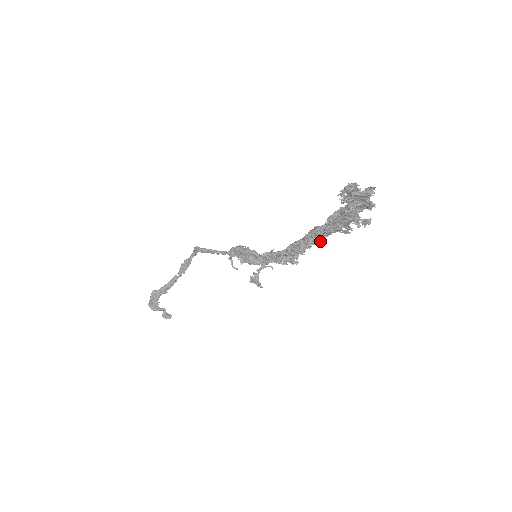
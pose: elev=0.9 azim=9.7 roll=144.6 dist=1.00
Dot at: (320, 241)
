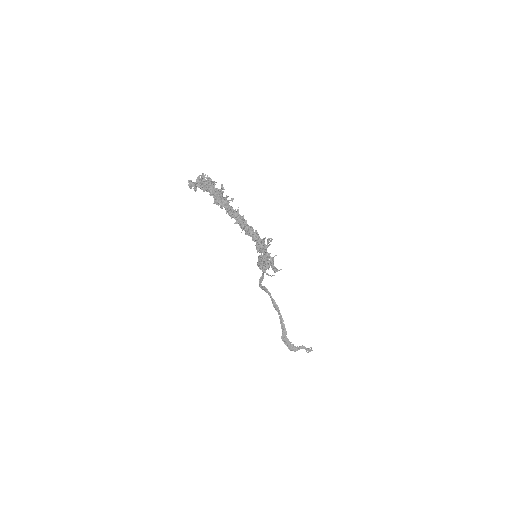
Dot at: (238, 216)
